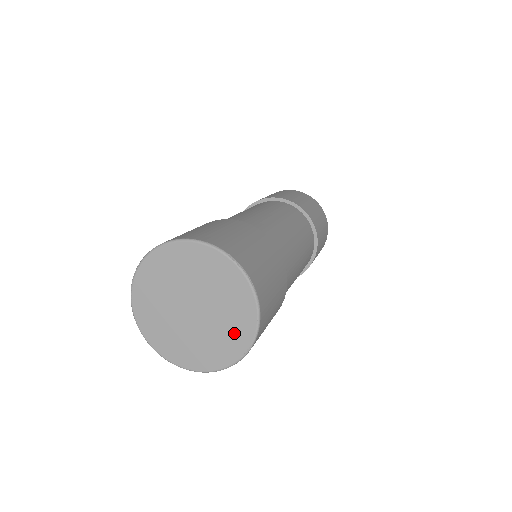
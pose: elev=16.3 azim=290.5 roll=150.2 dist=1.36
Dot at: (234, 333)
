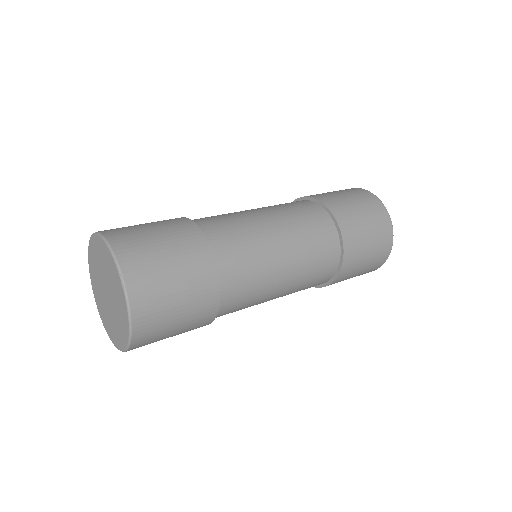
Dot at: (115, 279)
